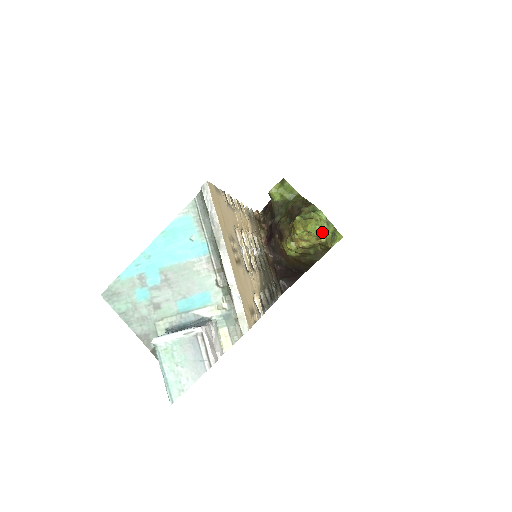
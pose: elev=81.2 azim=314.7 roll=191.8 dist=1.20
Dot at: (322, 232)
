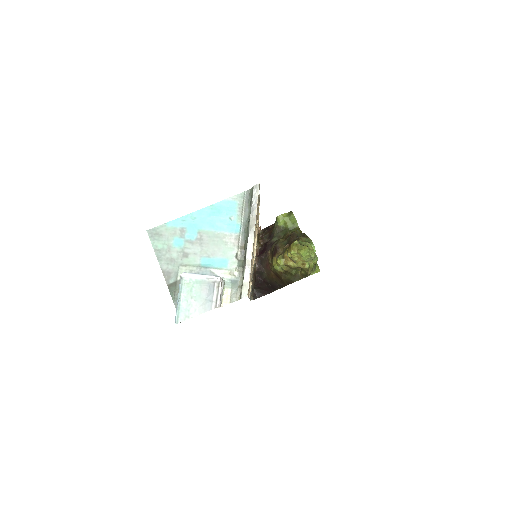
Dot at: (309, 260)
